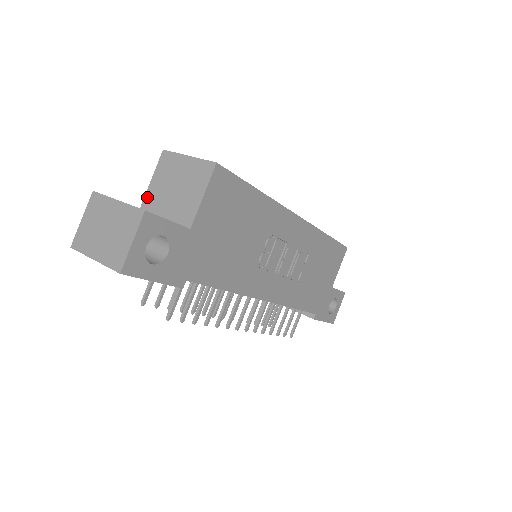
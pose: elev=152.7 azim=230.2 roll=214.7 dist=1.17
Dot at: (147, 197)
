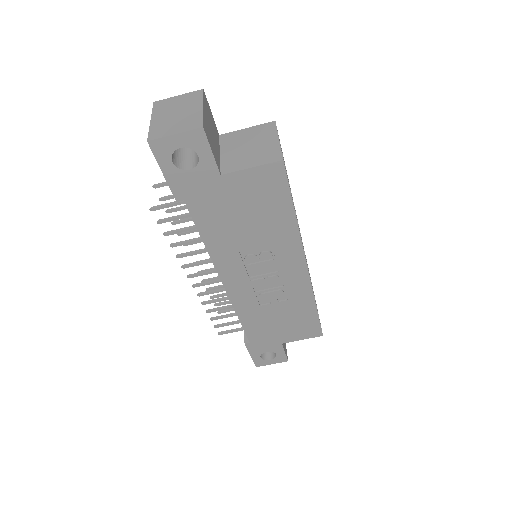
Dot at: (232, 134)
